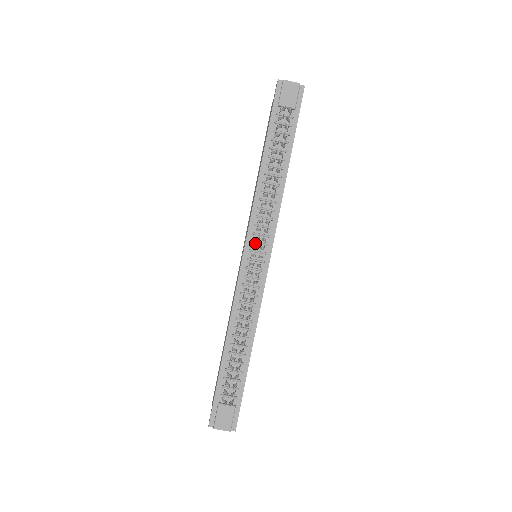
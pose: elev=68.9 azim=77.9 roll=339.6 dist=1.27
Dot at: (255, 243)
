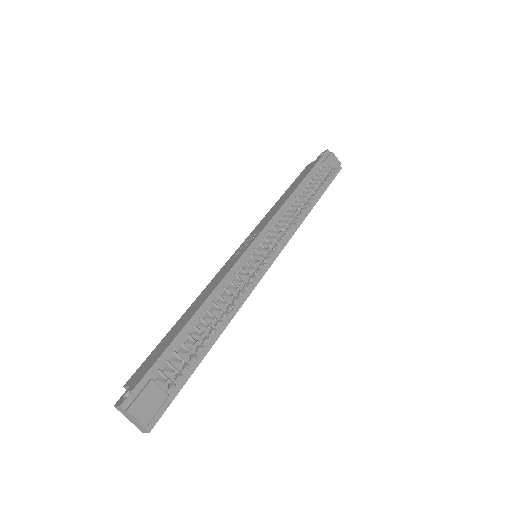
Dot at: (267, 241)
